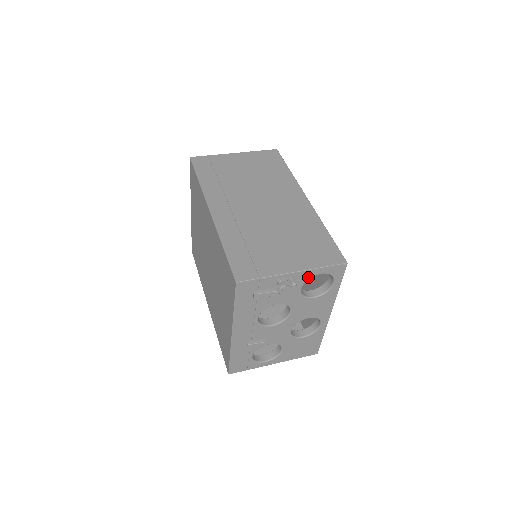
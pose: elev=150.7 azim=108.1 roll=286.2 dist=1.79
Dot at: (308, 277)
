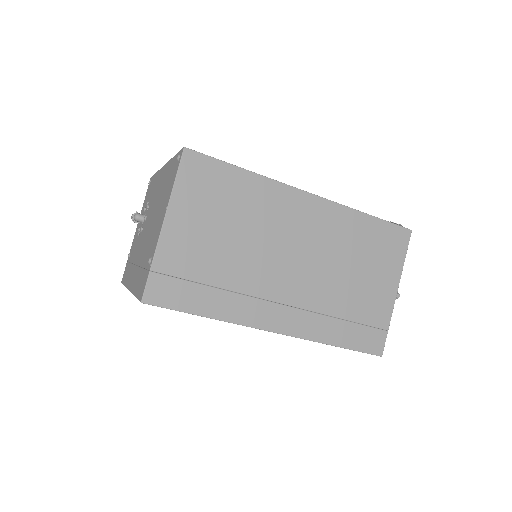
Dot at: occluded
